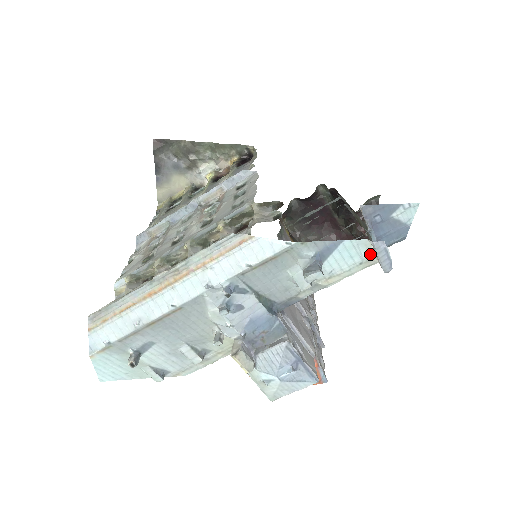
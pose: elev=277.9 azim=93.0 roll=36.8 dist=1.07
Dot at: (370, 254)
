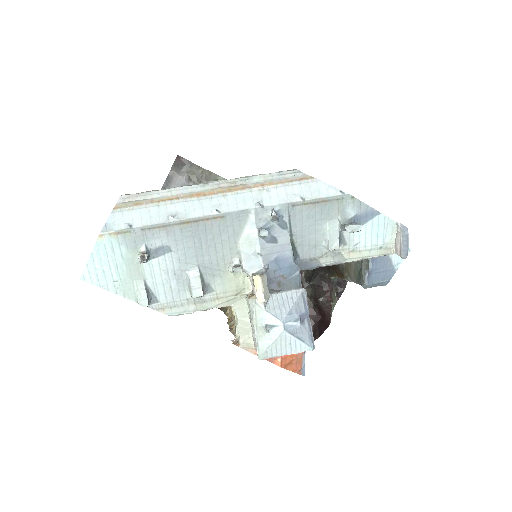
Dot at: (391, 241)
